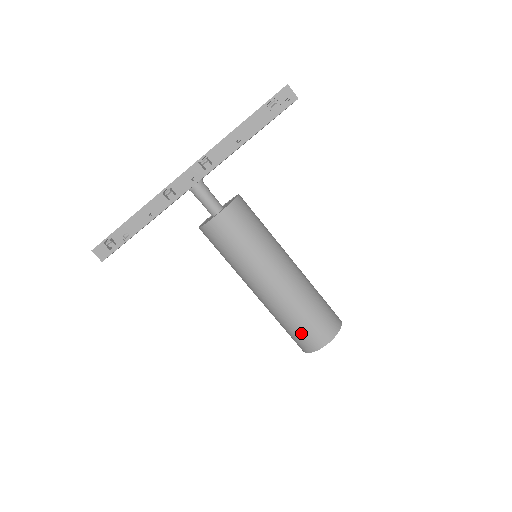
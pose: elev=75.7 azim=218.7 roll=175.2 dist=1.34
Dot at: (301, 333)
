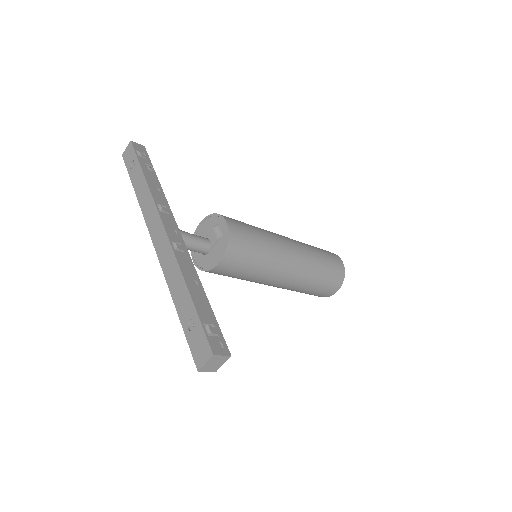
Dot at: occluded
